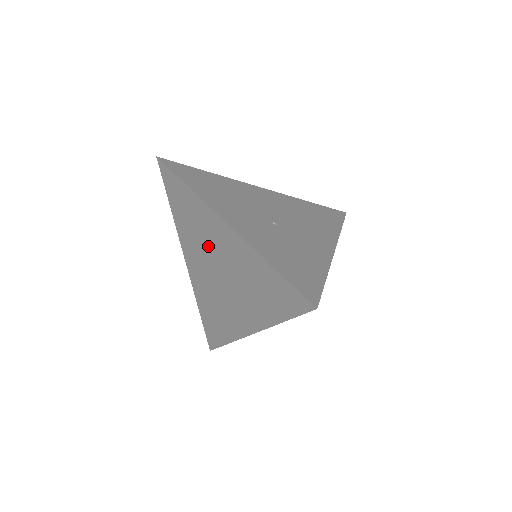
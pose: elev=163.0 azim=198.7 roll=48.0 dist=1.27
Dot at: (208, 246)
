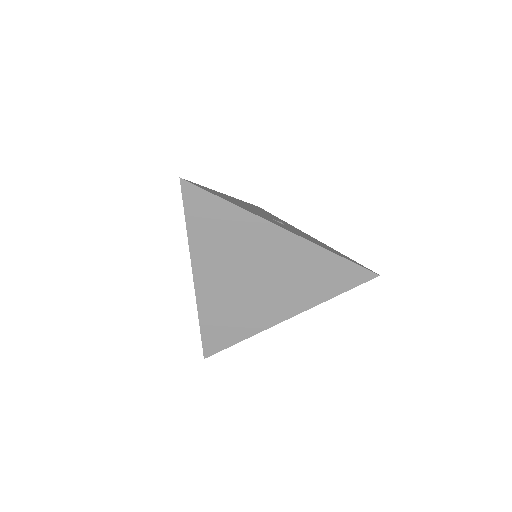
Dot at: (247, 256)
